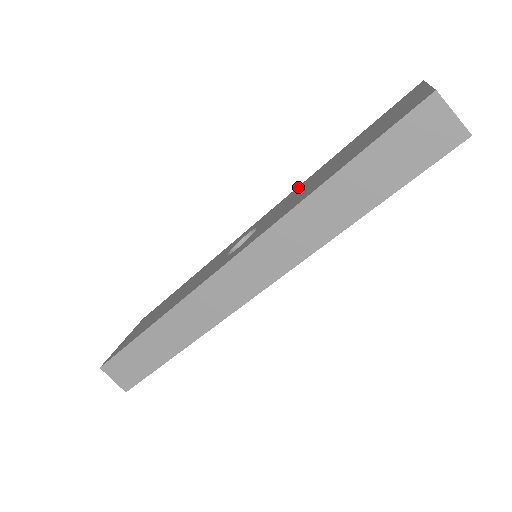
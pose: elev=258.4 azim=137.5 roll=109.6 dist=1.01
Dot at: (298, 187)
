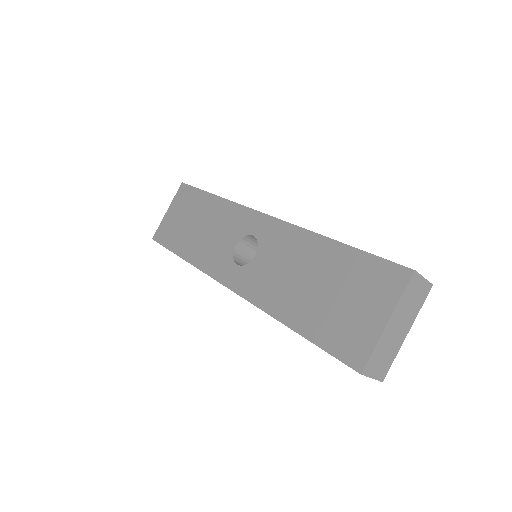
Dot at: (298, 232)
